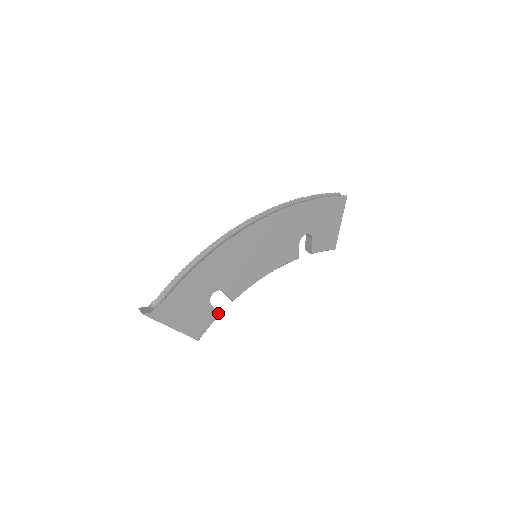
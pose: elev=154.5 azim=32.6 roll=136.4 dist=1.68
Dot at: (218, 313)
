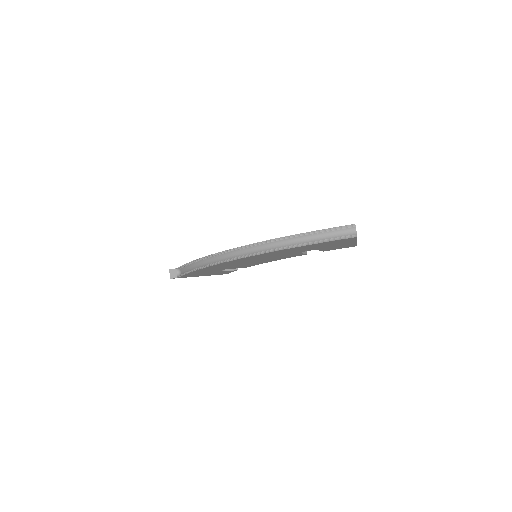
Dot at: (235, 270)
